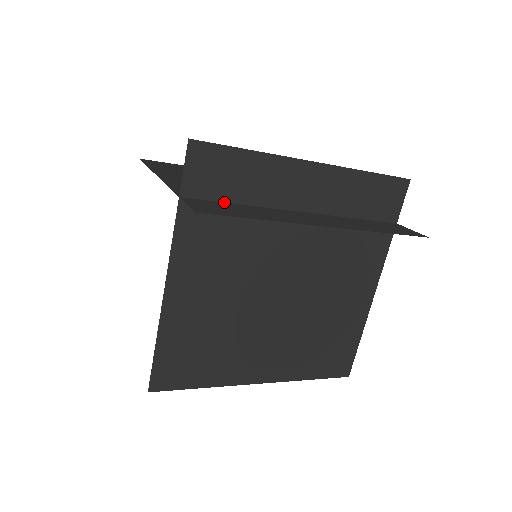
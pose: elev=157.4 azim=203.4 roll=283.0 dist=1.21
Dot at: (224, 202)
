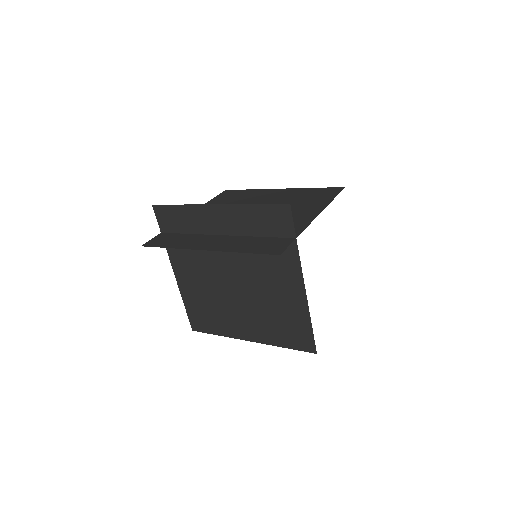
Dot at: (180, 233)
